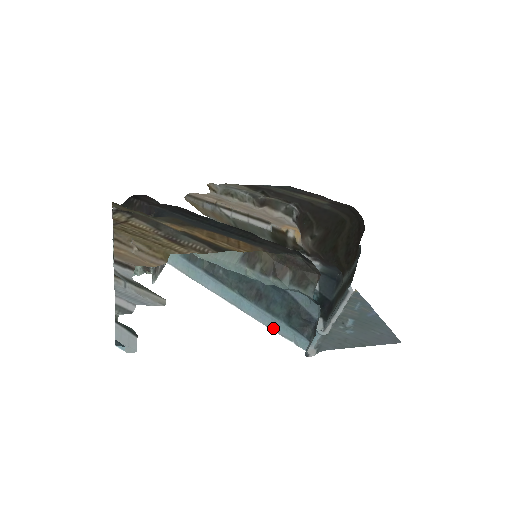
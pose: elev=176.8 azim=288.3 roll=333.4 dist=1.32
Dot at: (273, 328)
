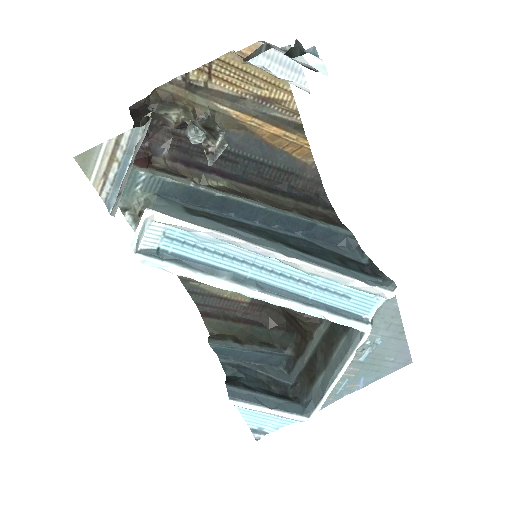
Dot at: (342, 273)
